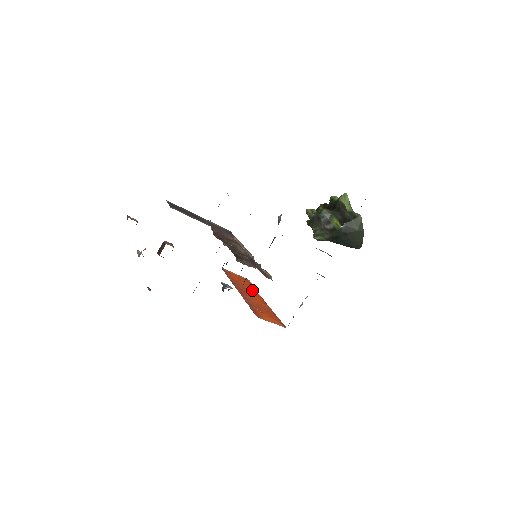
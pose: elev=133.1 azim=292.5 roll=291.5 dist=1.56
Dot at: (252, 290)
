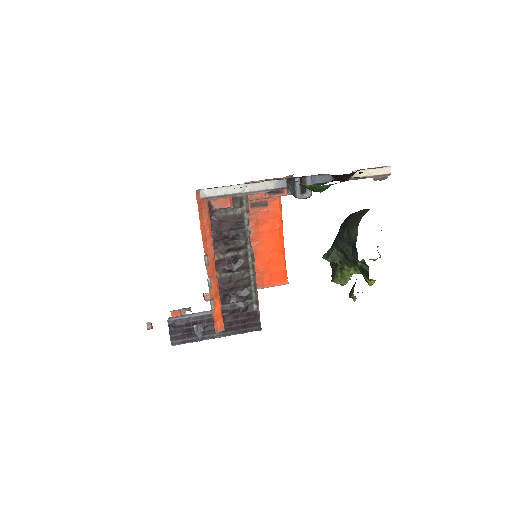
Dot at: occluded
